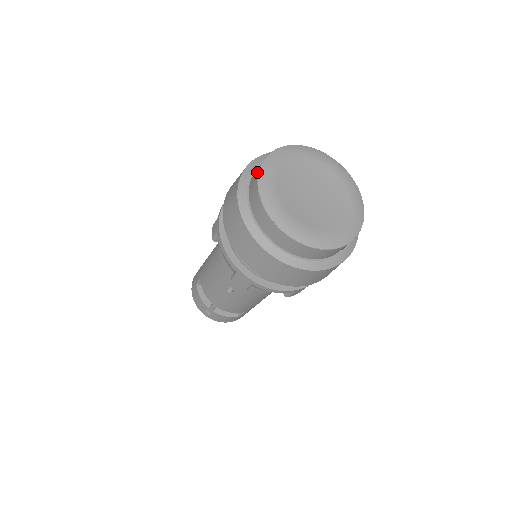
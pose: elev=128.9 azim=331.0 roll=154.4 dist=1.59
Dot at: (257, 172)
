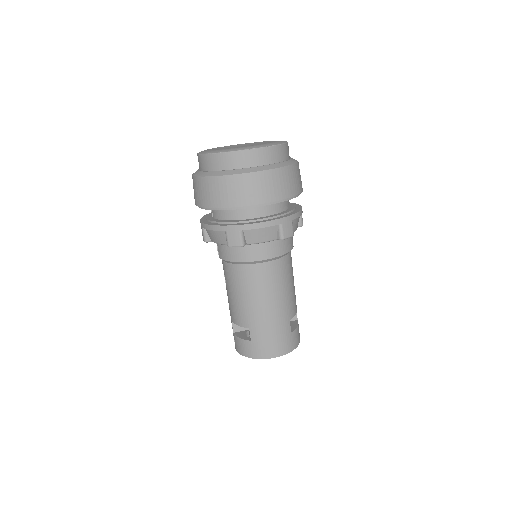
Dot at: occluded
